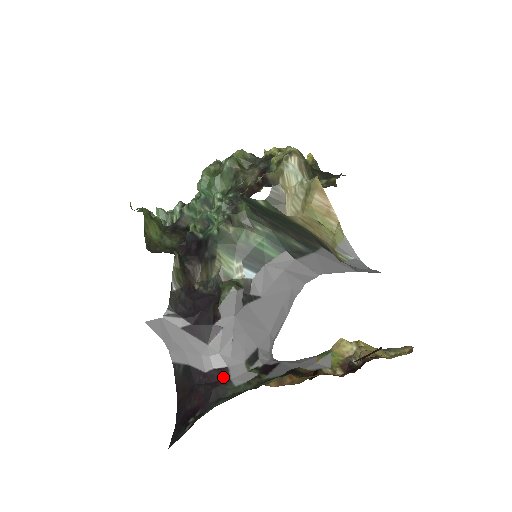
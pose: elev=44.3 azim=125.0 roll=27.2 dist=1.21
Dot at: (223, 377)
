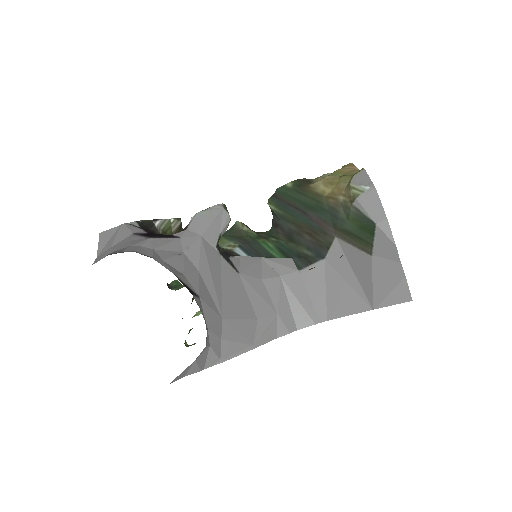
Dot at: occluded
